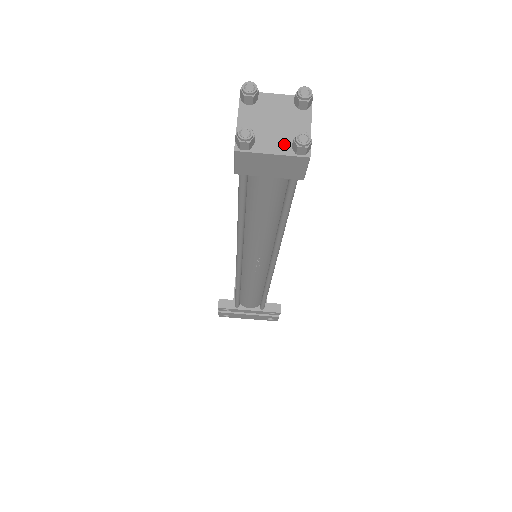
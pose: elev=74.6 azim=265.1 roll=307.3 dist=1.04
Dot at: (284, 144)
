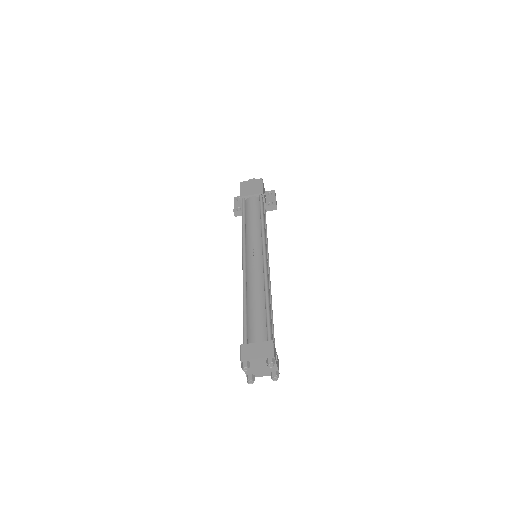
Dot at: (267, 373)
